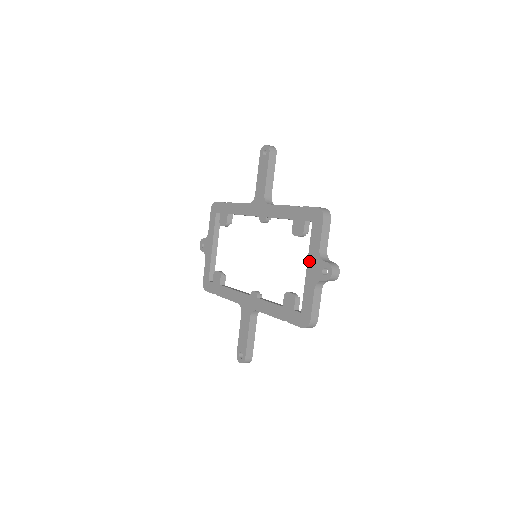
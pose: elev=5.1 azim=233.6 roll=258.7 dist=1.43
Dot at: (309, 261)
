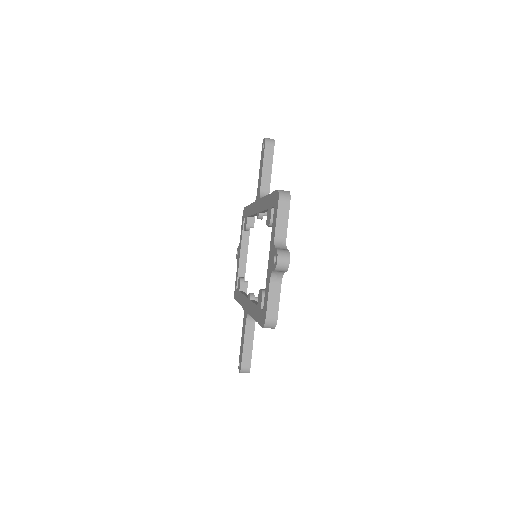
Dot at: (270, 251)
